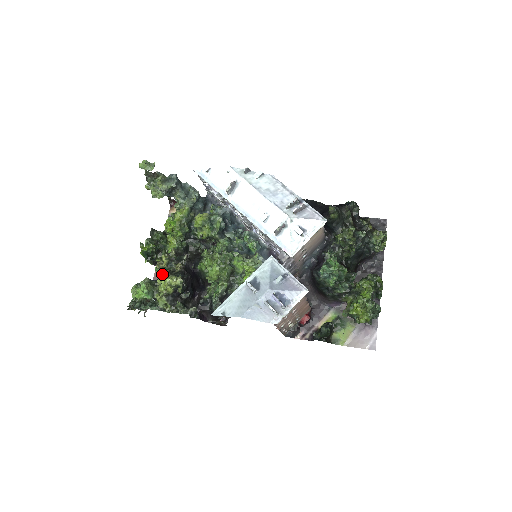
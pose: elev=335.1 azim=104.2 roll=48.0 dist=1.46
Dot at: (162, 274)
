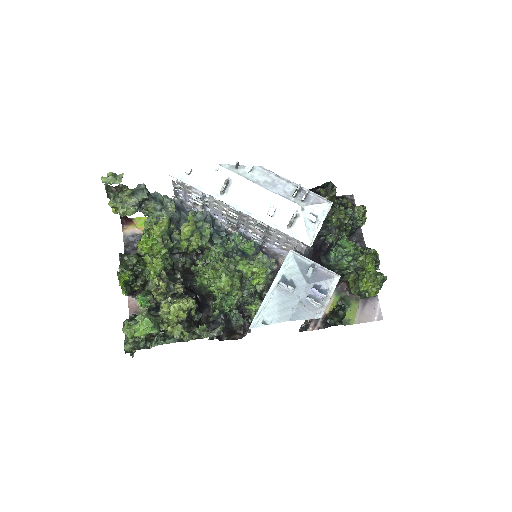
Dot at: (166, 300)
